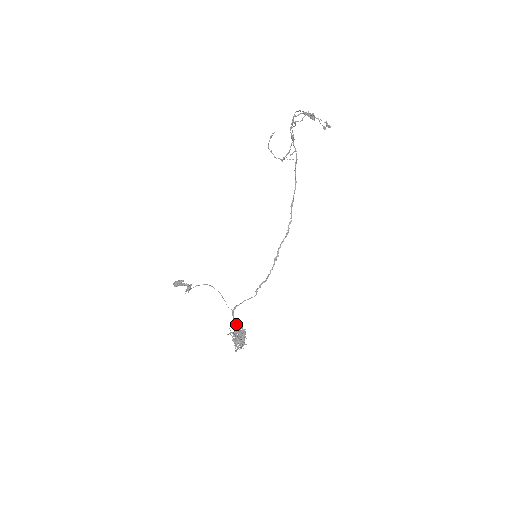
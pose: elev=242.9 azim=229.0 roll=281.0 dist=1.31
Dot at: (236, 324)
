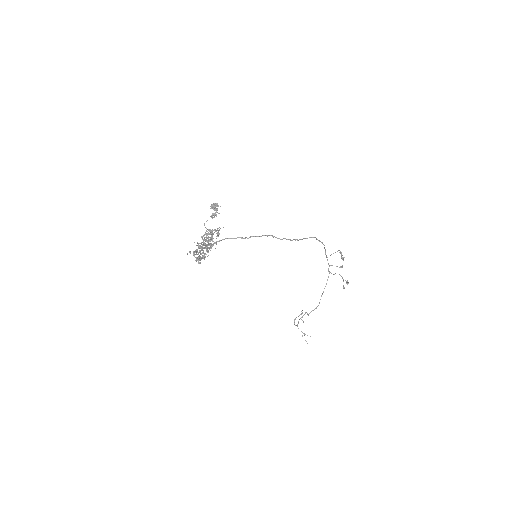
Dot at: (212, 241)
